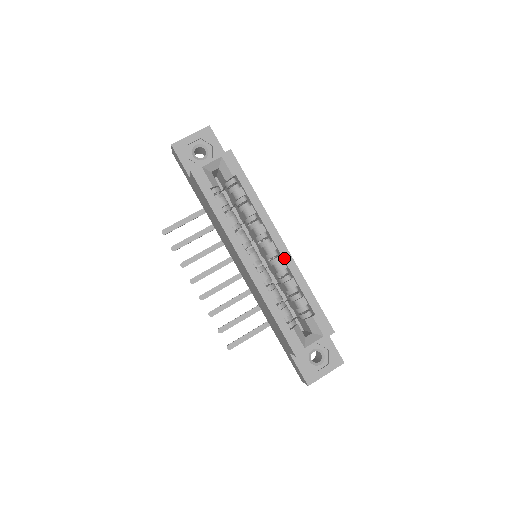
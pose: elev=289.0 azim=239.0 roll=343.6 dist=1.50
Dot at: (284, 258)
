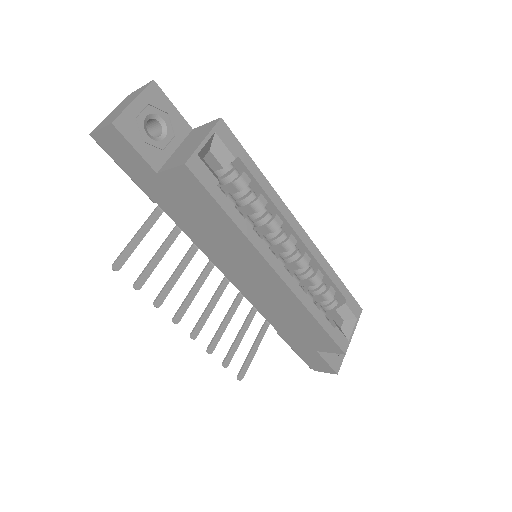
Dot at: (309, 249)
